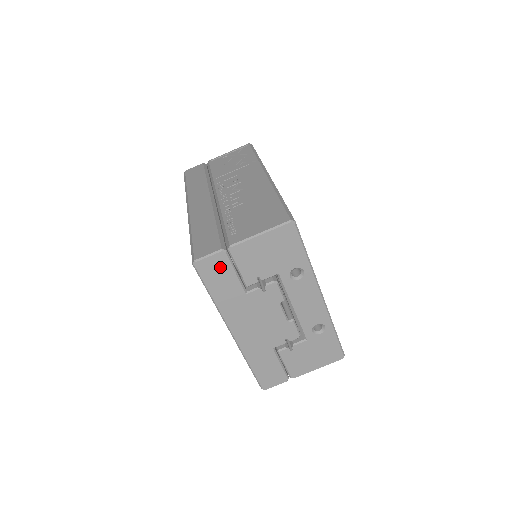
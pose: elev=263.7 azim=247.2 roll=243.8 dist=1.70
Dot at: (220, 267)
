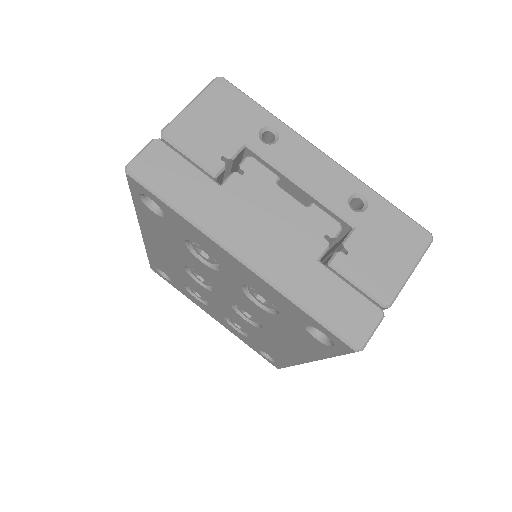
Dot at: (163, 161)
